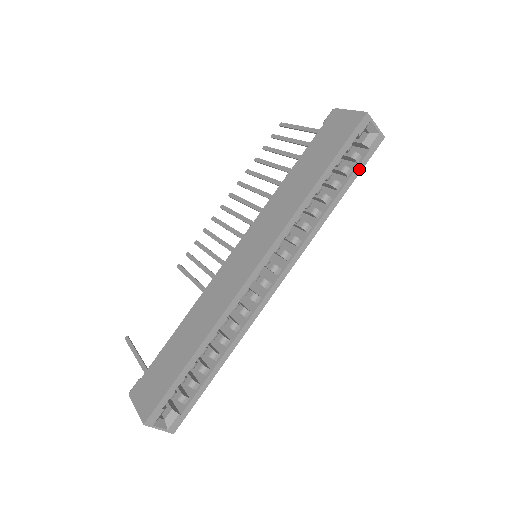
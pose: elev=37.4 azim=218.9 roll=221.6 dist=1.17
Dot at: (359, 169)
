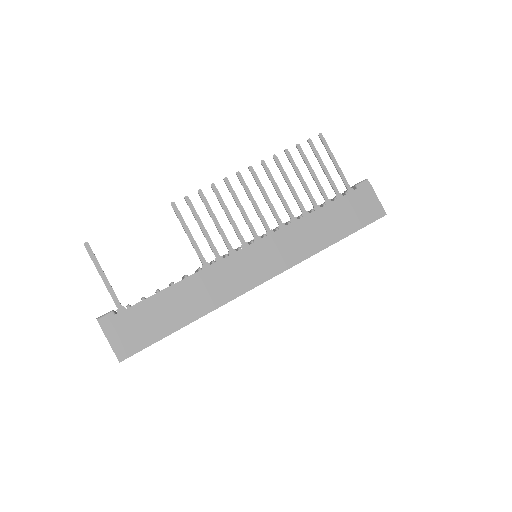
Dot at: occluded
